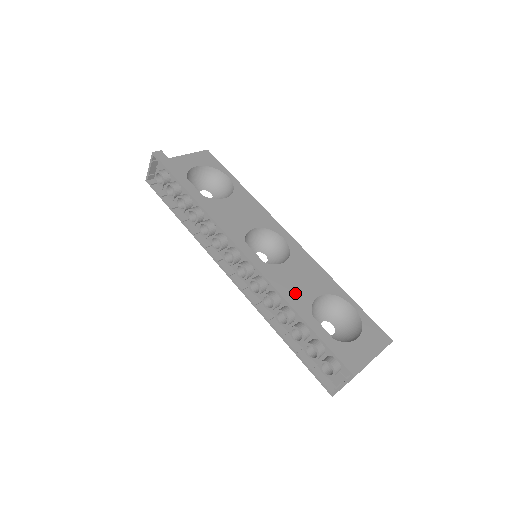
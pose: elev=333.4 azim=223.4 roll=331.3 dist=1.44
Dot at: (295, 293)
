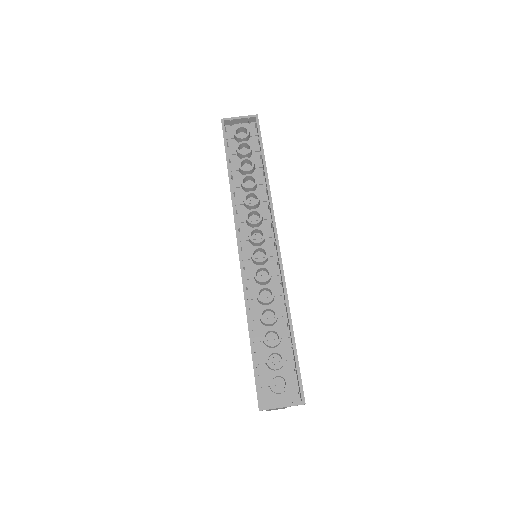
Dot at: occluded
